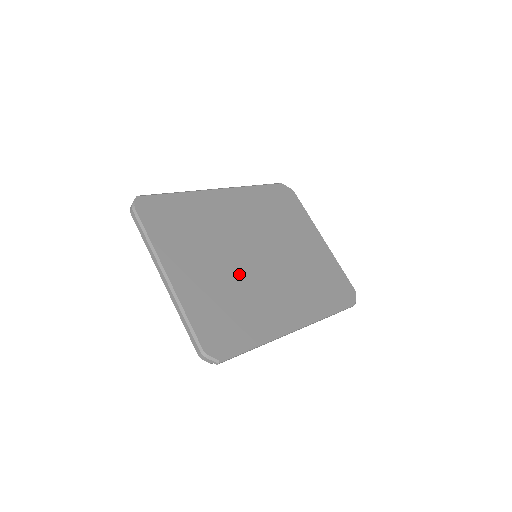
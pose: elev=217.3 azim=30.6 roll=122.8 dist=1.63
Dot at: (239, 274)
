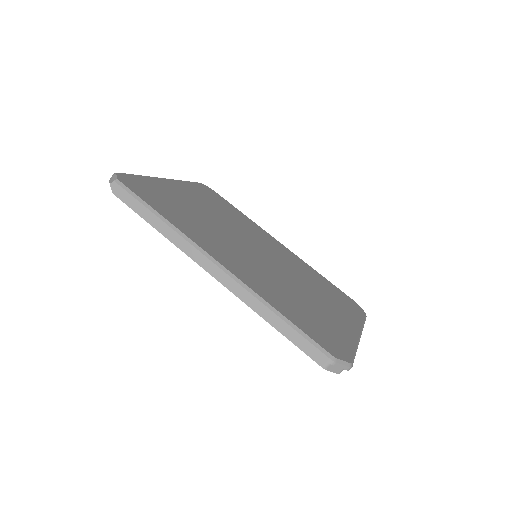
Dot at: (220, 228)
